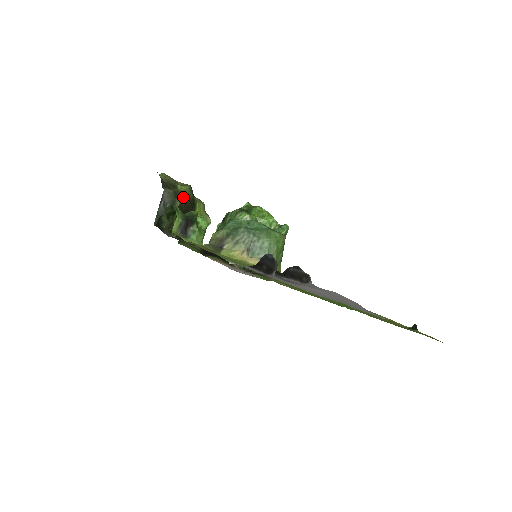
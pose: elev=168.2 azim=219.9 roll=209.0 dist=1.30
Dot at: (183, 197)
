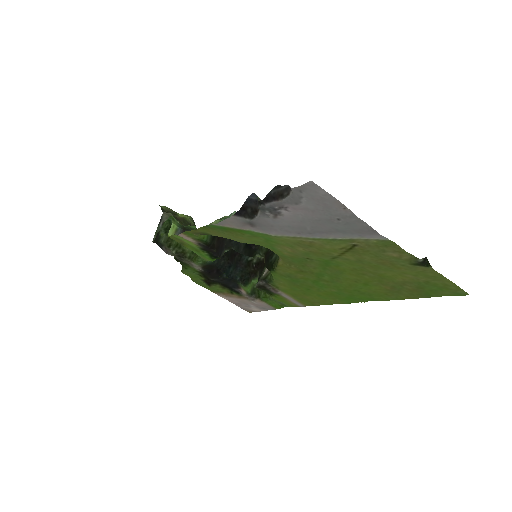
Dot at: (183, 221)
